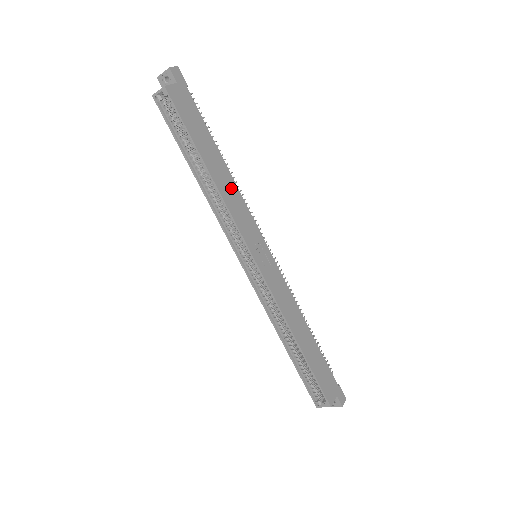
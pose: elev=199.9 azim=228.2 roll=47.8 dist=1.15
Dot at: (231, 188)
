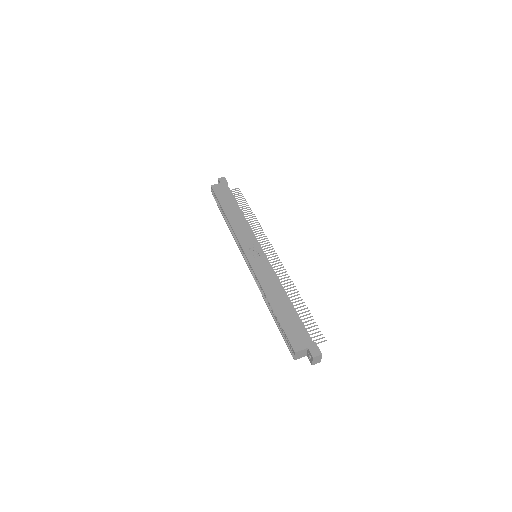
Dot at: (241, 221)
